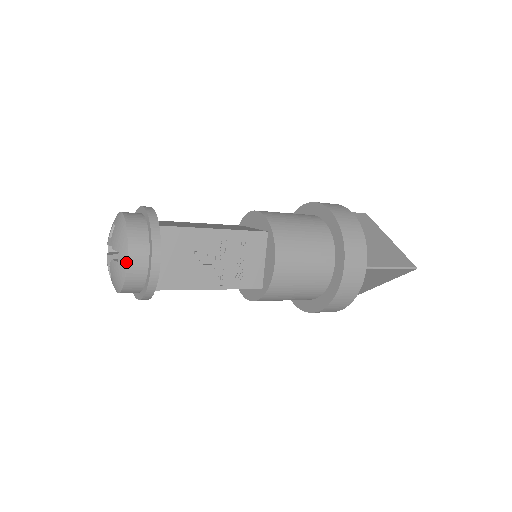
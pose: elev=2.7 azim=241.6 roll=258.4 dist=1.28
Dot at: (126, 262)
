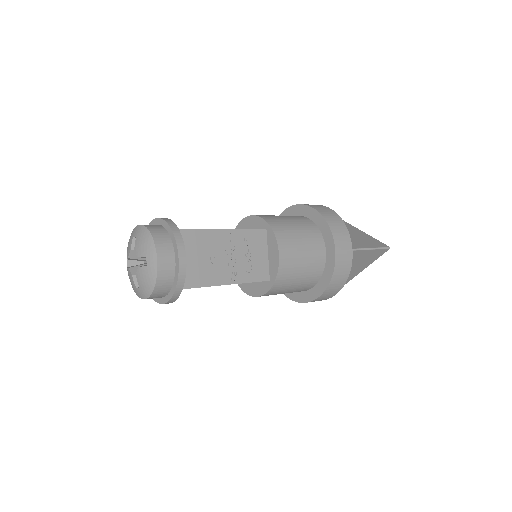
Dot at: (156, 263)
